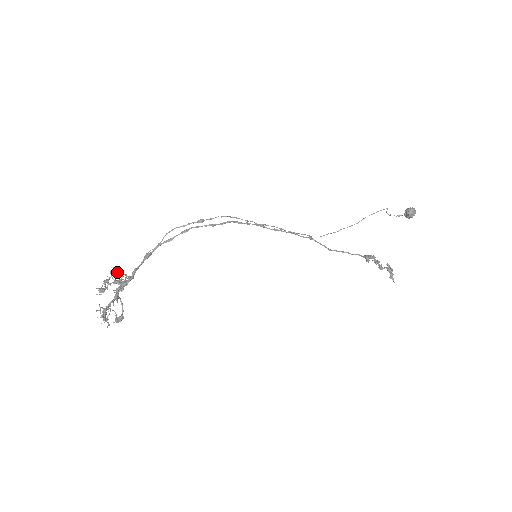
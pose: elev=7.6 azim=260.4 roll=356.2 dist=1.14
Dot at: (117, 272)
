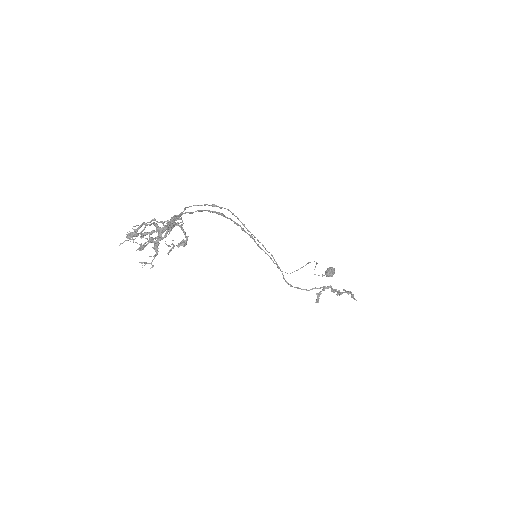
Dot at: occluded
